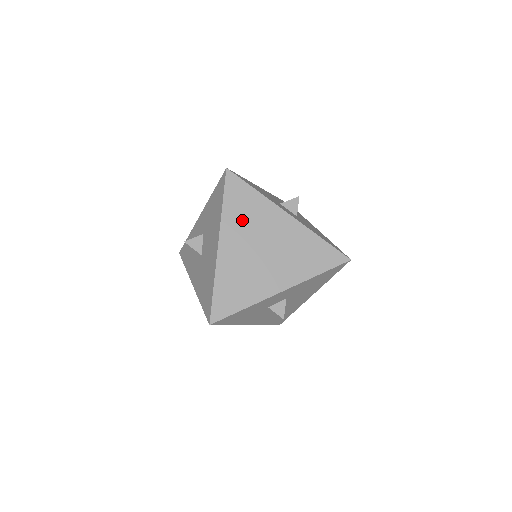
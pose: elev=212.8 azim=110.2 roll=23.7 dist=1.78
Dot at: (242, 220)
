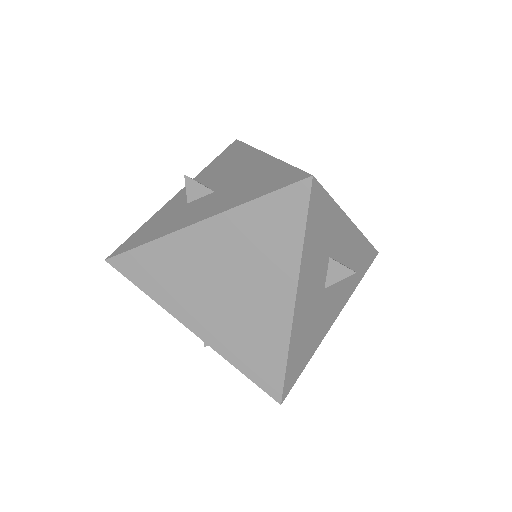
Dot at: occluded
